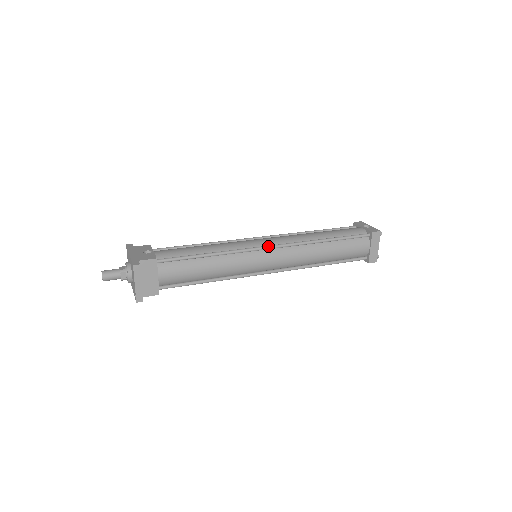
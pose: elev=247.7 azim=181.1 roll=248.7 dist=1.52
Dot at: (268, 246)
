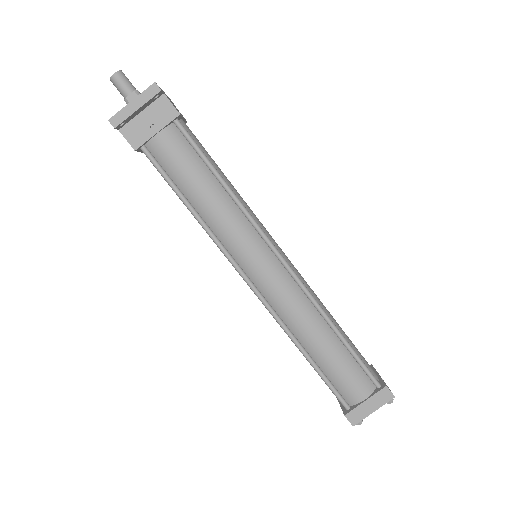
Dot at: occluded
